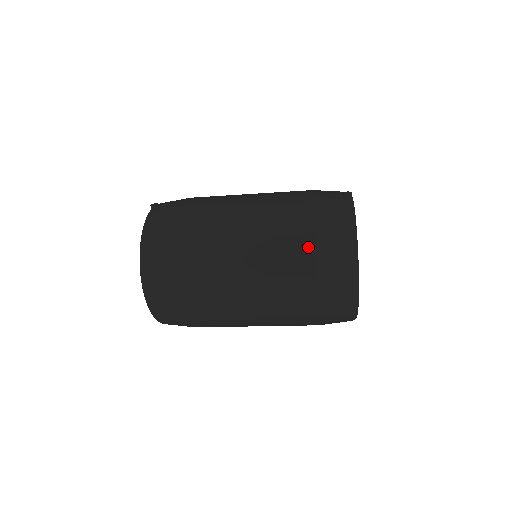
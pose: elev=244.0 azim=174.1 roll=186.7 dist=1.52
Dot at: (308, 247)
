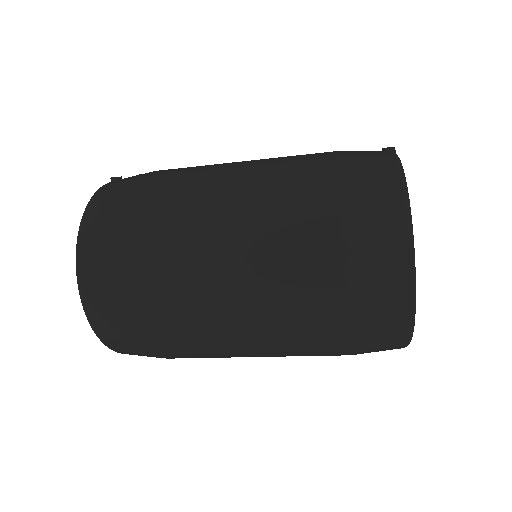
Dot at: (330, 204)
